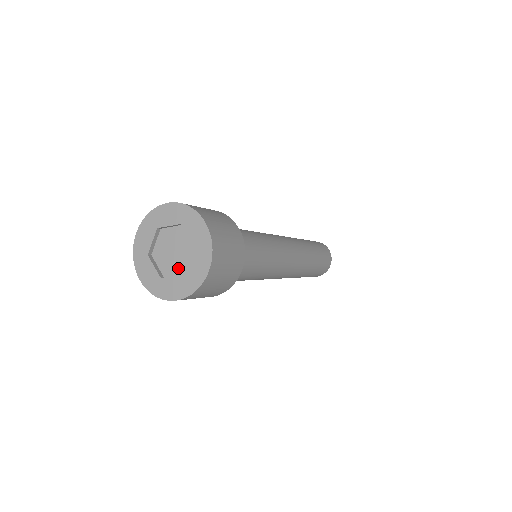
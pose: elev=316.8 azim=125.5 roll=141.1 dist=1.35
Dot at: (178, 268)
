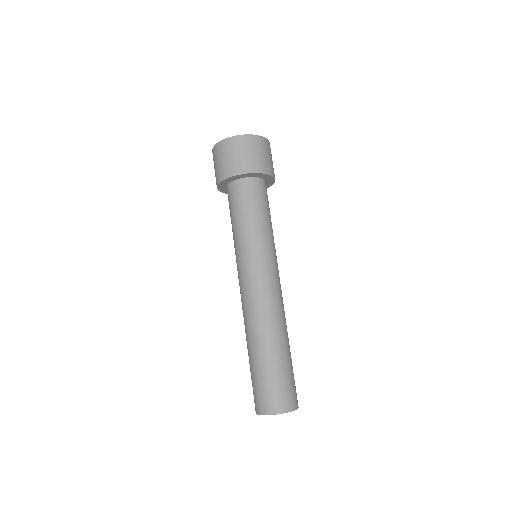
Dot at: occluded
